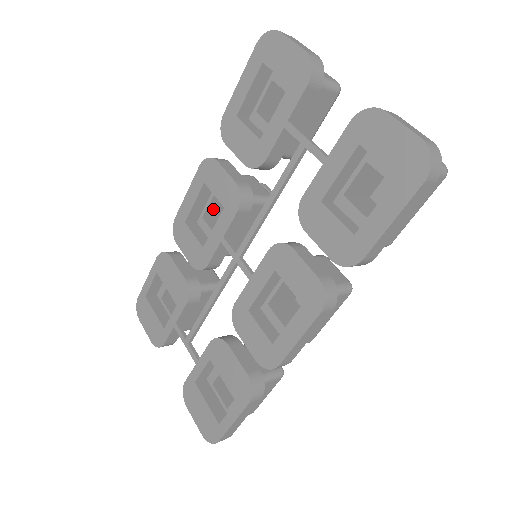
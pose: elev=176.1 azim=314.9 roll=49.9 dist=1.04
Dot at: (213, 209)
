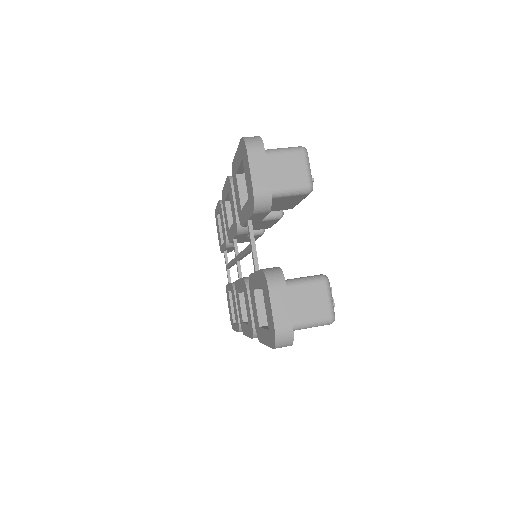
Dot at: occluded
